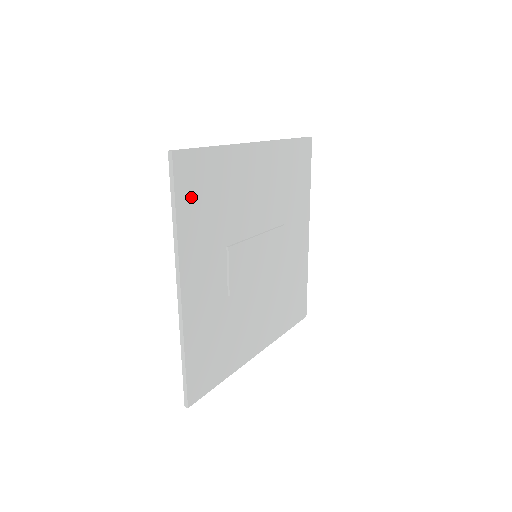
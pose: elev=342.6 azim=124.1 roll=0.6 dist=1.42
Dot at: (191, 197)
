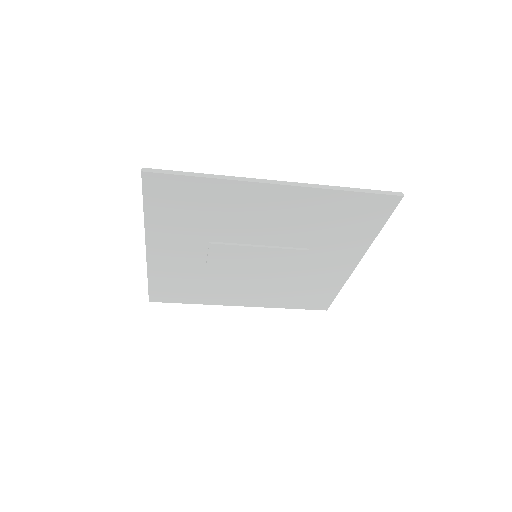
Dot at: (165, 203)
